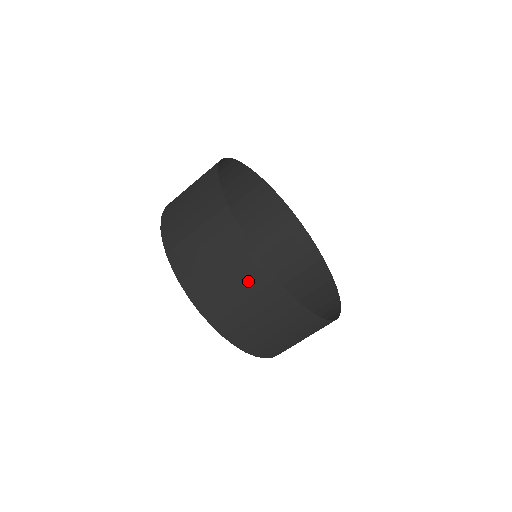
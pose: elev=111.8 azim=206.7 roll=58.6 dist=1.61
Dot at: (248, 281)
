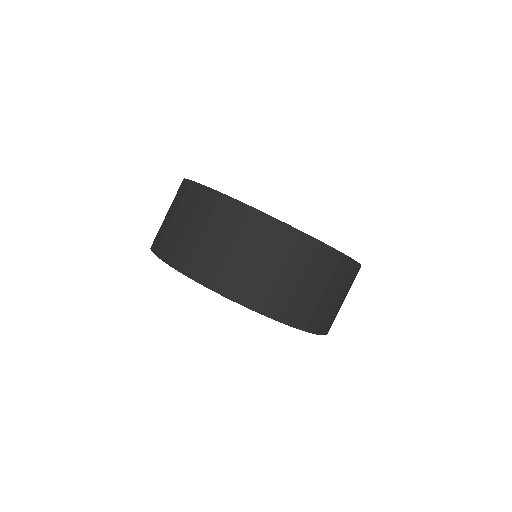
Dot at: (199, 210)
